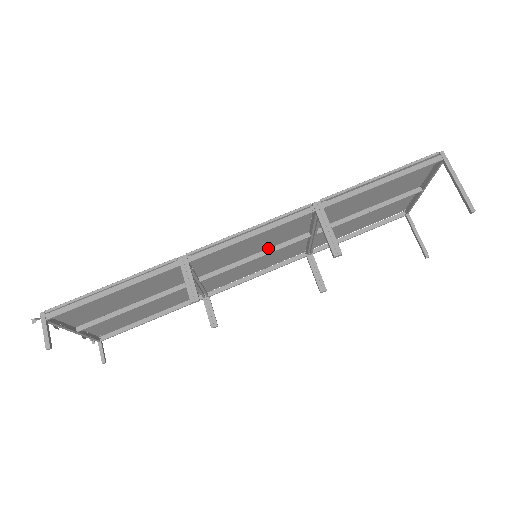
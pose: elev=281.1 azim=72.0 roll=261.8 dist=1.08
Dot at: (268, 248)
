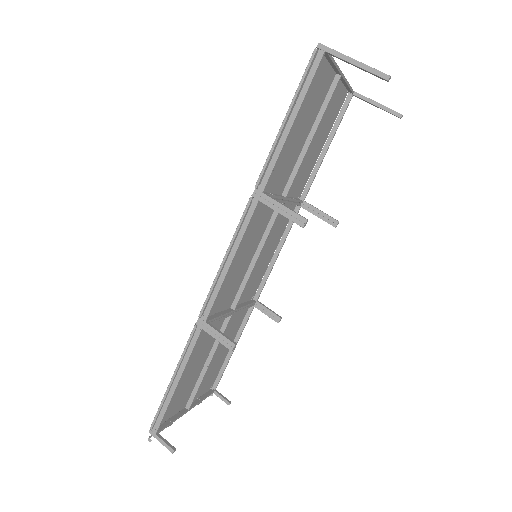
Dot at: (259, 241)
